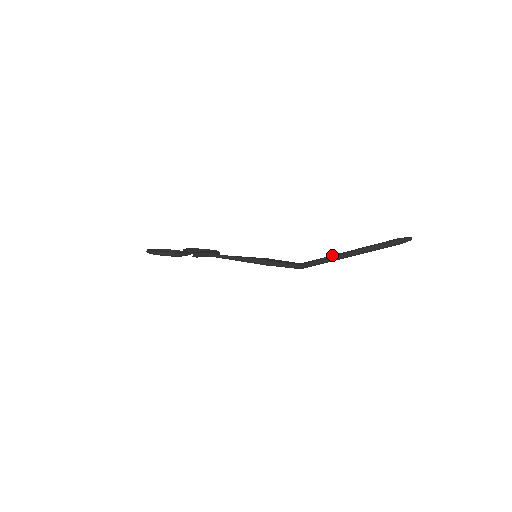
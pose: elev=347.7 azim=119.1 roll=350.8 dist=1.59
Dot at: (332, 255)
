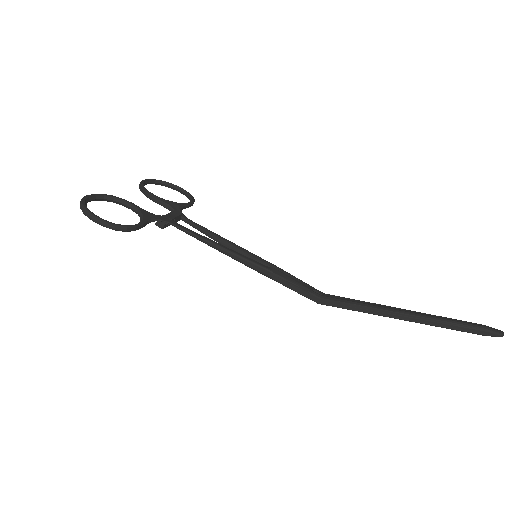
Dot at: (374, 306)
